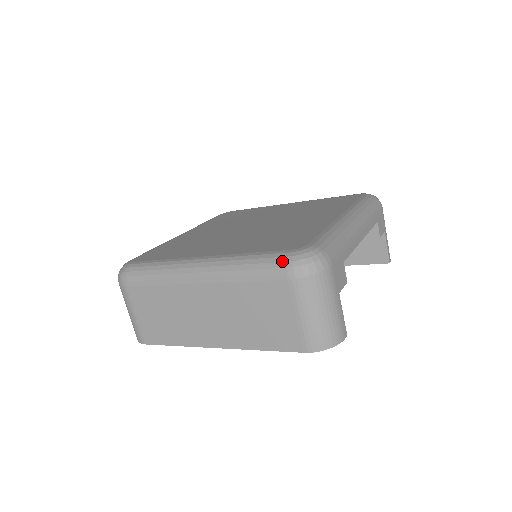
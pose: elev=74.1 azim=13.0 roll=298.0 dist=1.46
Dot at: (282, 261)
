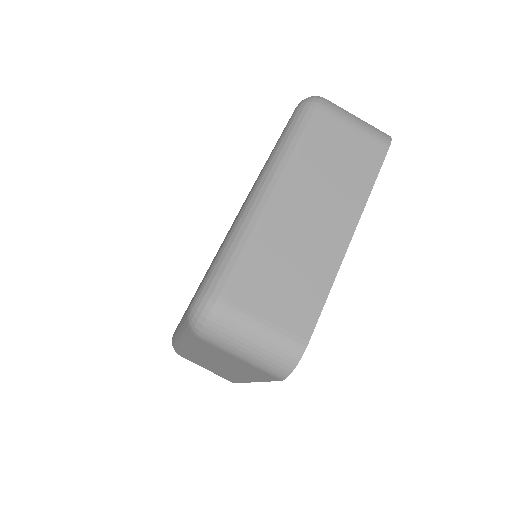
Dot at: (302, 109)
